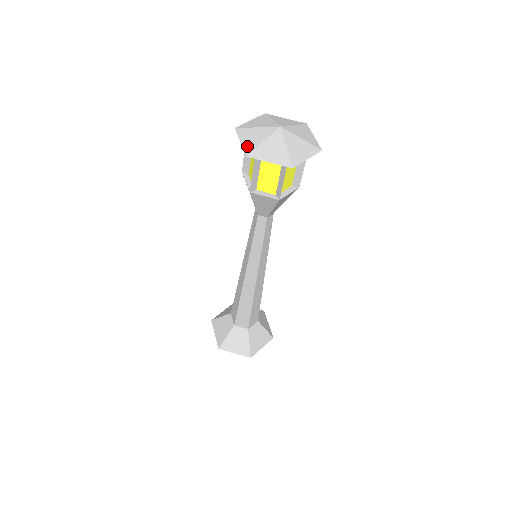
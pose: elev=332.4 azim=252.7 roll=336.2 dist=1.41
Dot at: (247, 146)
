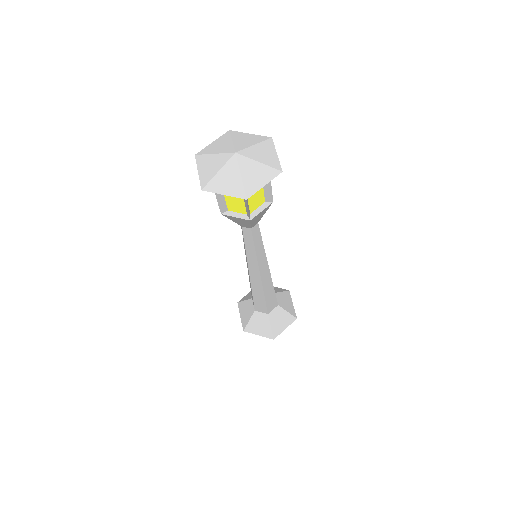
Dot at: (203, 177)
